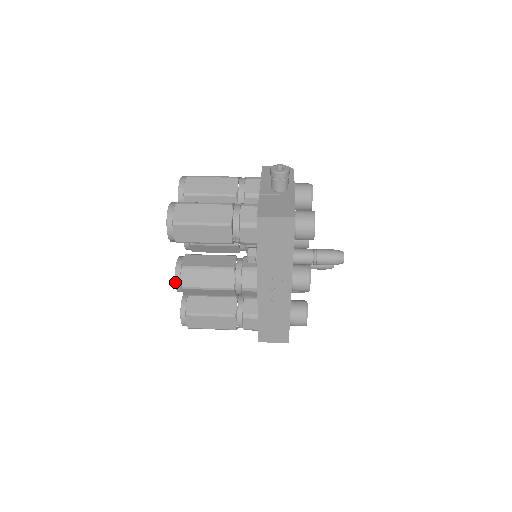
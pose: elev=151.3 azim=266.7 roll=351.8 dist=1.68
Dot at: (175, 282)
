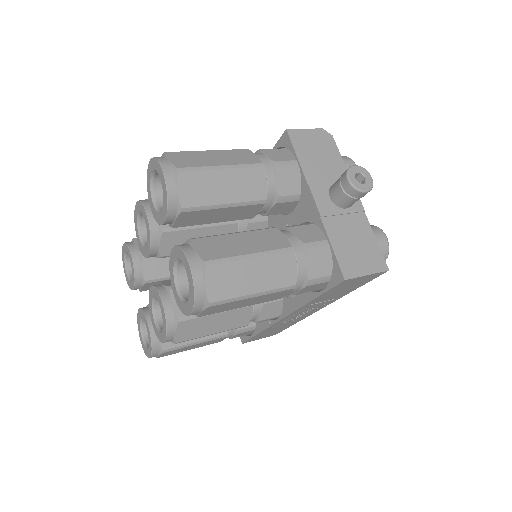
Dot at: (165, 339)
